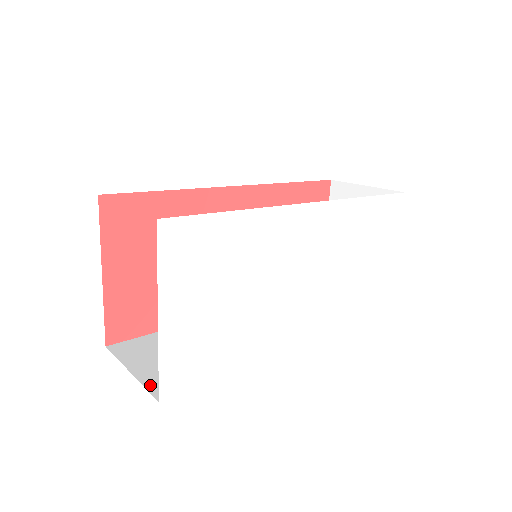
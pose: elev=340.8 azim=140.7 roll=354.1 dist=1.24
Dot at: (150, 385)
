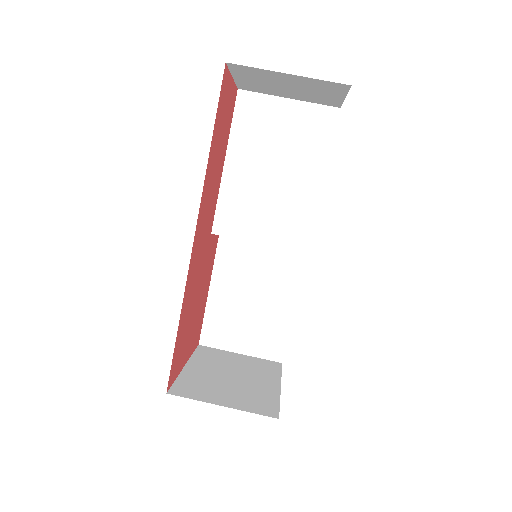
Dot at: (264, 355)
